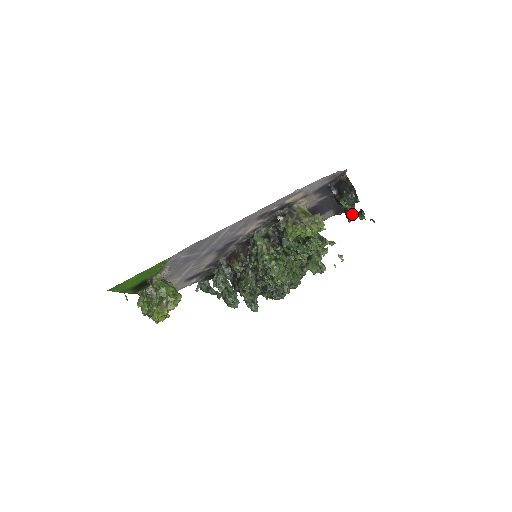
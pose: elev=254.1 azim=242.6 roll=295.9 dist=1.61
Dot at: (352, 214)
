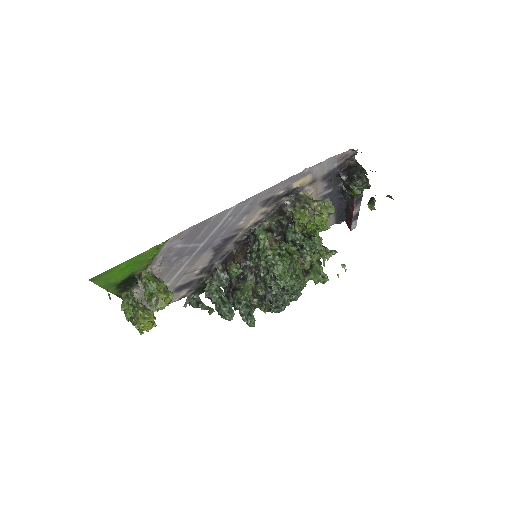
Dot at: (356, 217)
